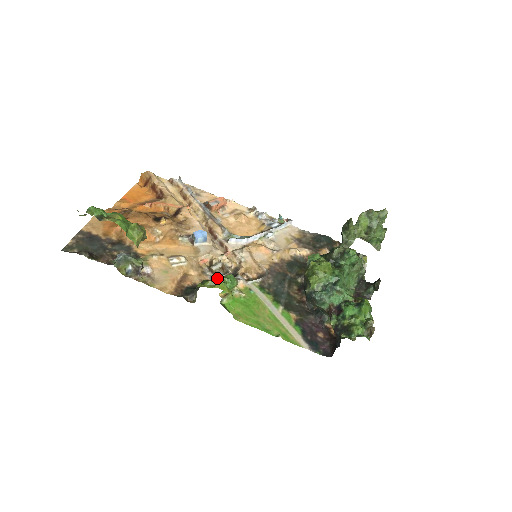
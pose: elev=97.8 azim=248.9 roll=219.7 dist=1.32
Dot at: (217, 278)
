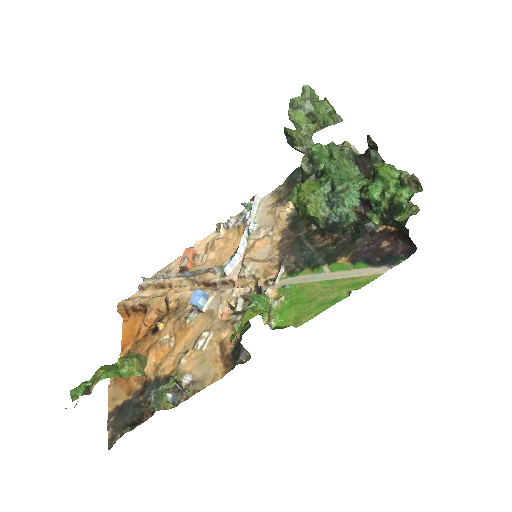
Dot at: (243, 314)
